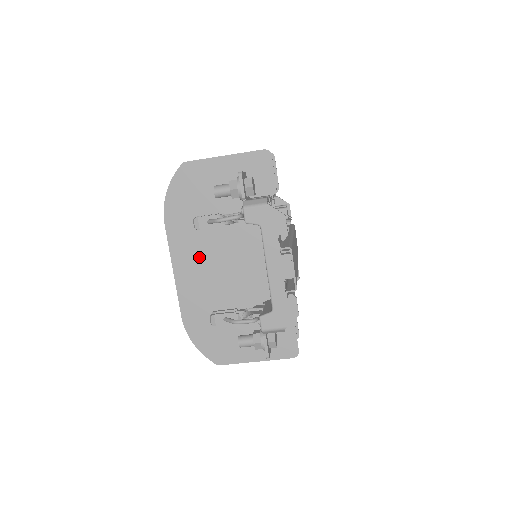
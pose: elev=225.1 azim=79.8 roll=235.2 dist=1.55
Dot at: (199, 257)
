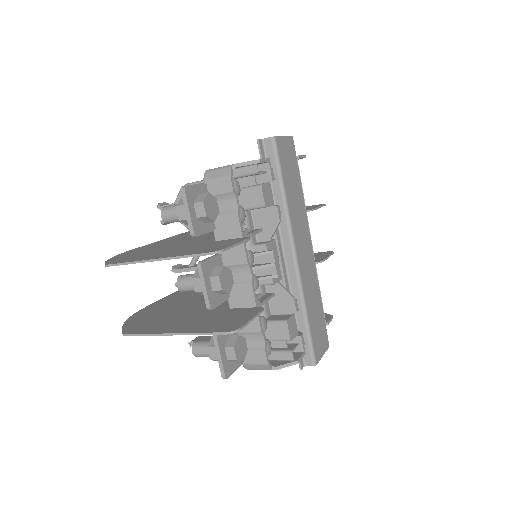
Dot at: occluded
